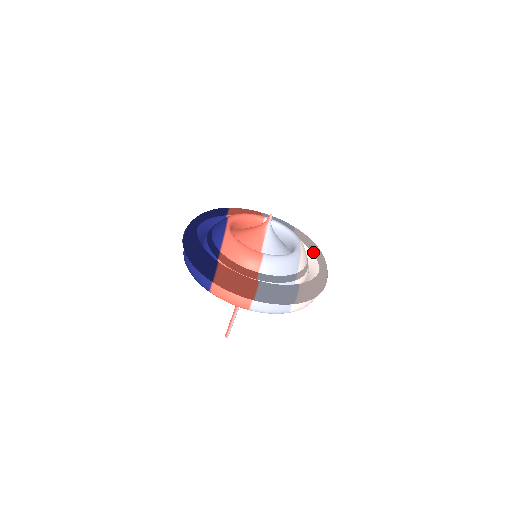
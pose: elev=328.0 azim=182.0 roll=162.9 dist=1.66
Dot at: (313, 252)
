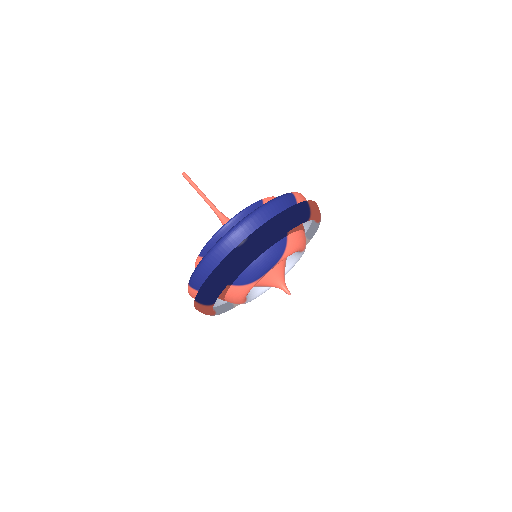
Dot at: occluded
